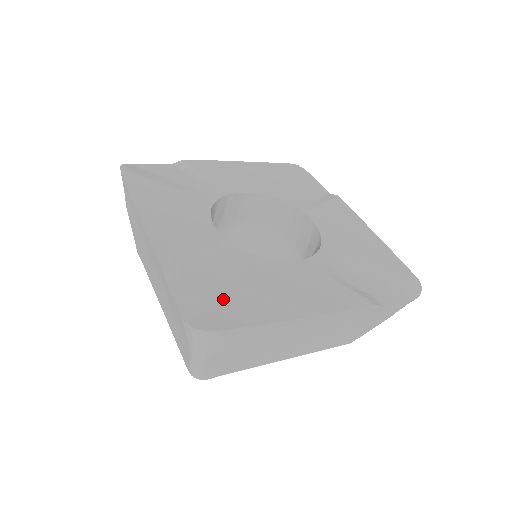
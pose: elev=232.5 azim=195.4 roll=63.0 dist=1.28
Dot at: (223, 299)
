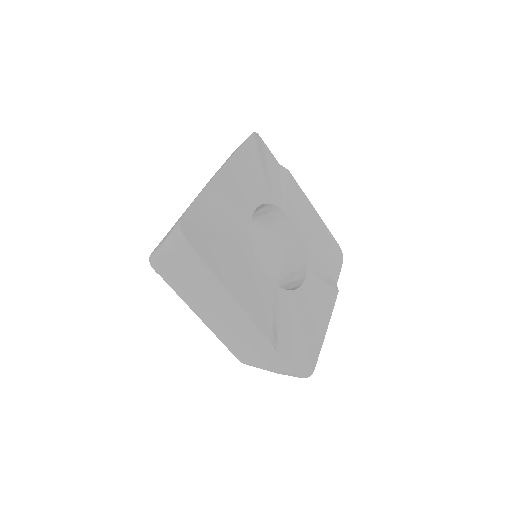
Dot at: (302, 346)
